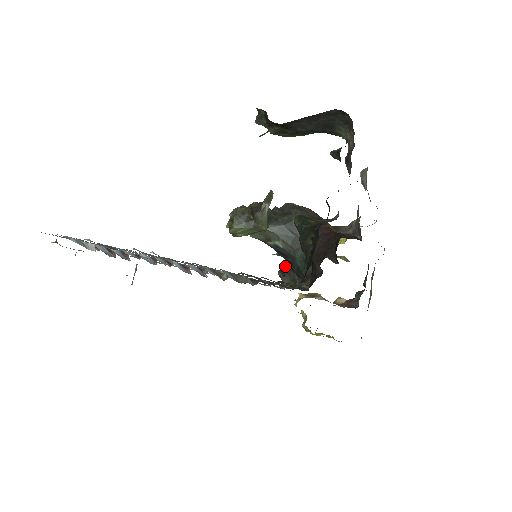
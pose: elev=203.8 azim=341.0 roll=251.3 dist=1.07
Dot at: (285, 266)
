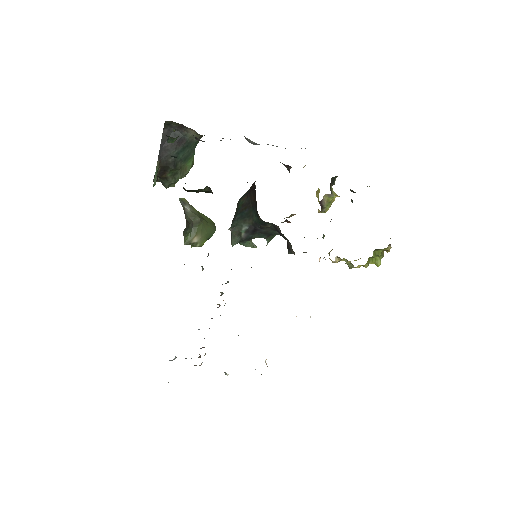
Dot at: occluded
